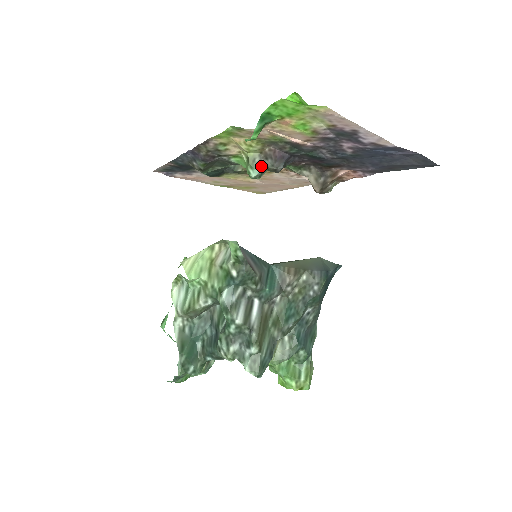
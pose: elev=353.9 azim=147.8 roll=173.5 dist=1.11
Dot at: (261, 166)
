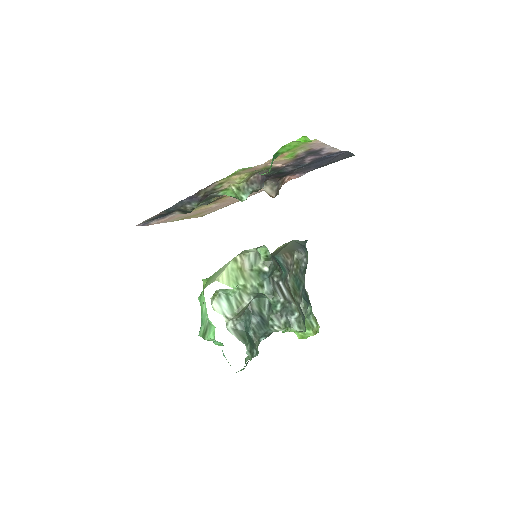
Dot at: (250, 190)
